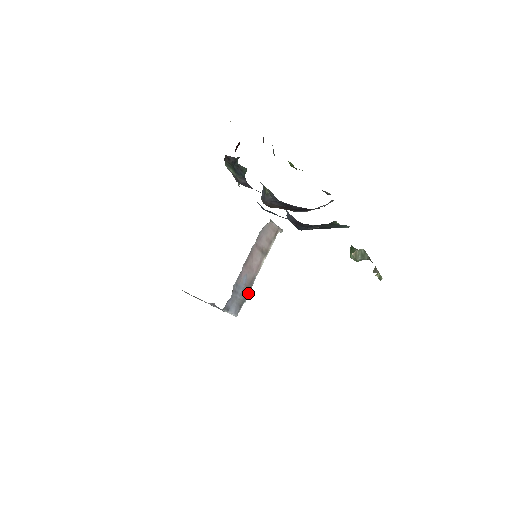
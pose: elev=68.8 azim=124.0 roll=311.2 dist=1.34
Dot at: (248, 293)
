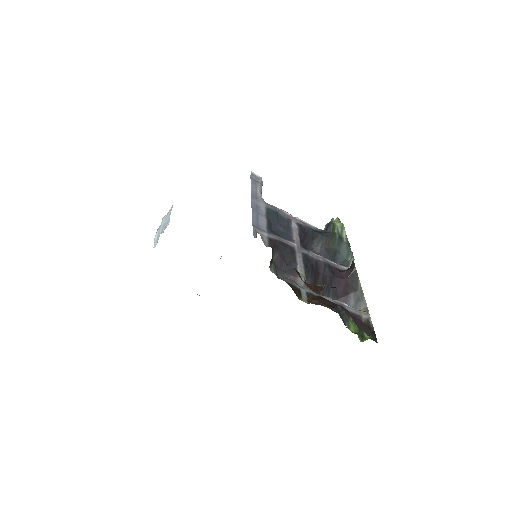
Dot at: occluded
